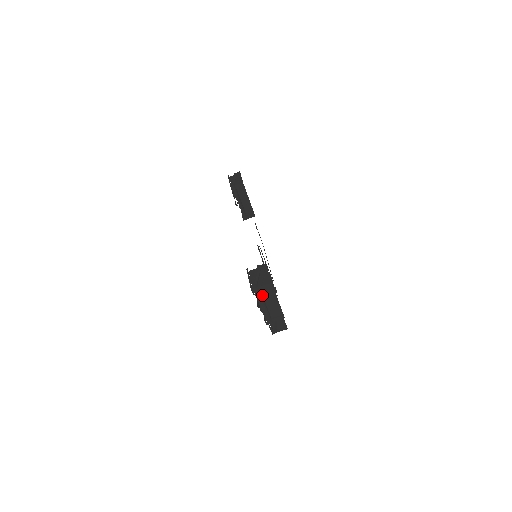
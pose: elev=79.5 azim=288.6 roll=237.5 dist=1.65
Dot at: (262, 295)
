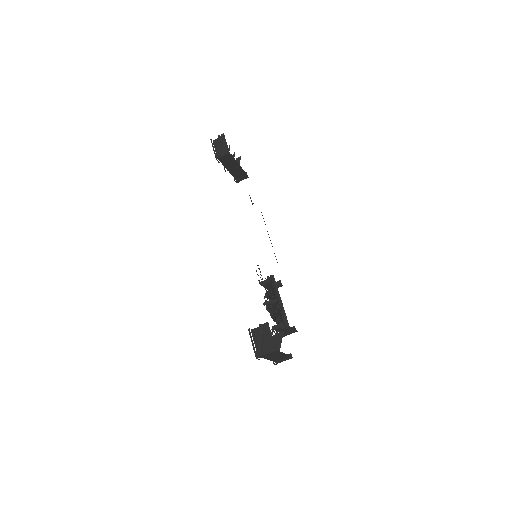
Dot at: (268, 356)
